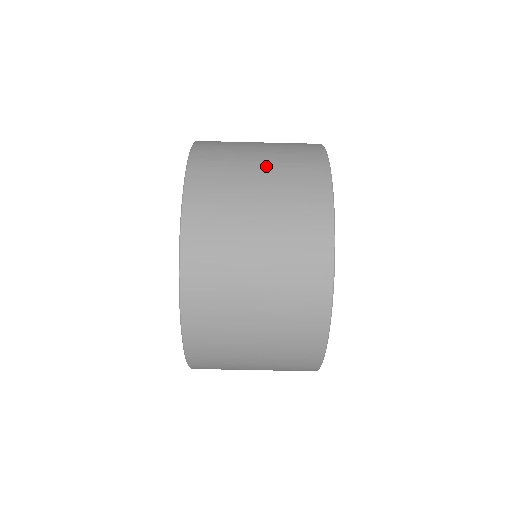
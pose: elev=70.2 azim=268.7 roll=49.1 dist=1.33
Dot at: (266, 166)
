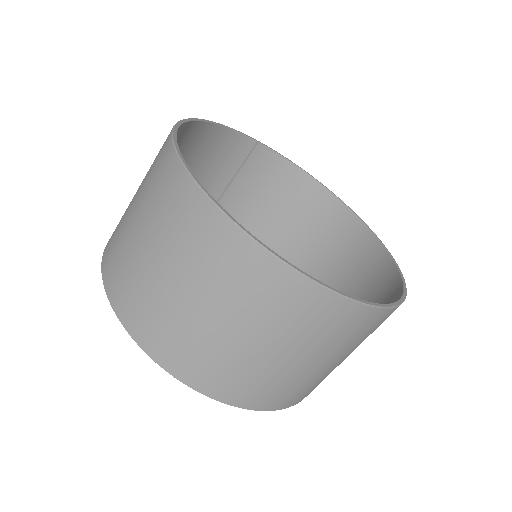
Dot at: (138, 191)
